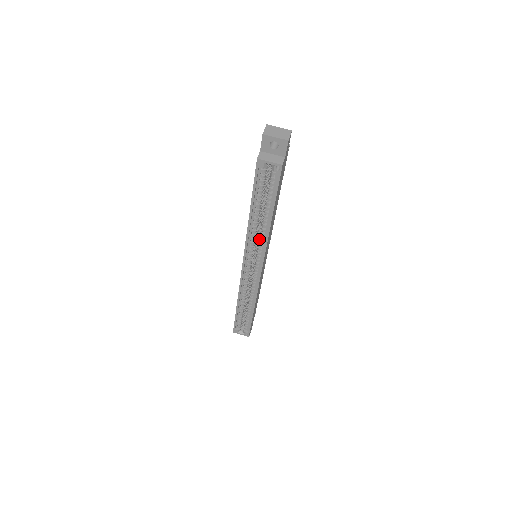
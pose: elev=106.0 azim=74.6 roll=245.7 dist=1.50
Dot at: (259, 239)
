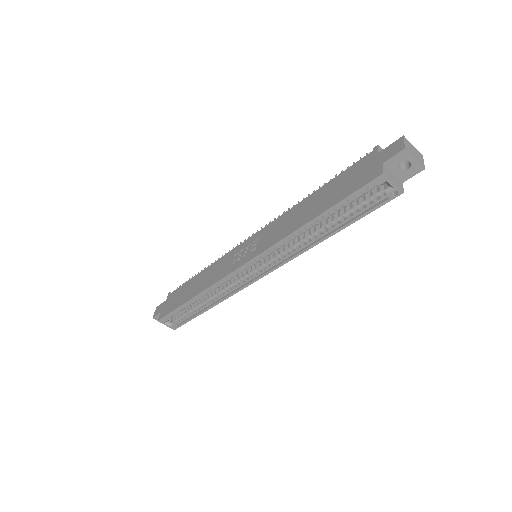
Dot at: (289, 247)
